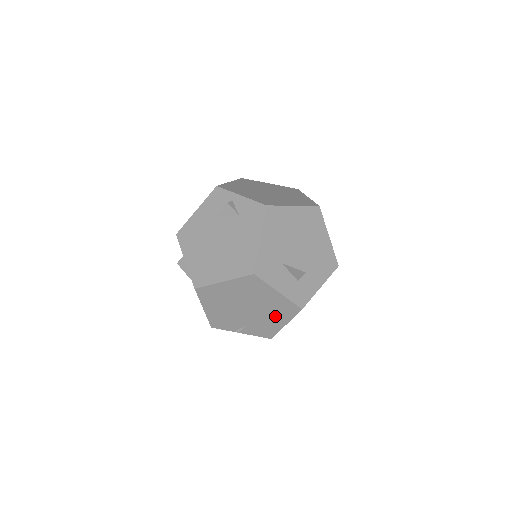
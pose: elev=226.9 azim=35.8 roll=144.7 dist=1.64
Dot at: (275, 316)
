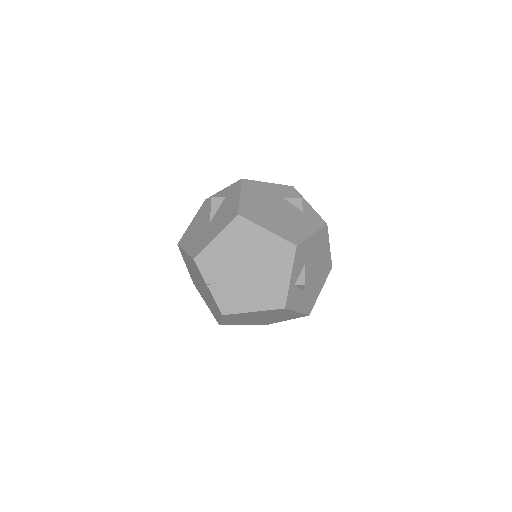
Dot at: (258, 296)
